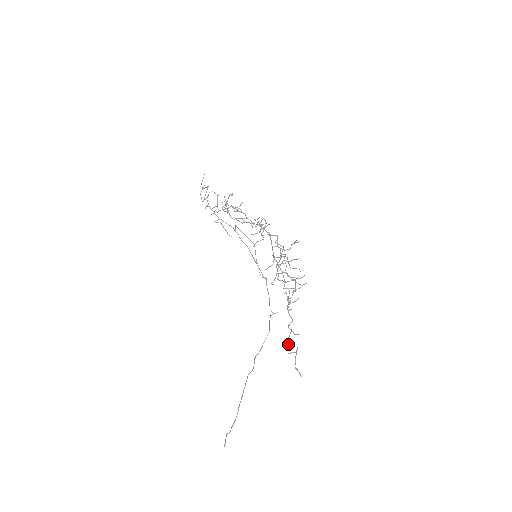
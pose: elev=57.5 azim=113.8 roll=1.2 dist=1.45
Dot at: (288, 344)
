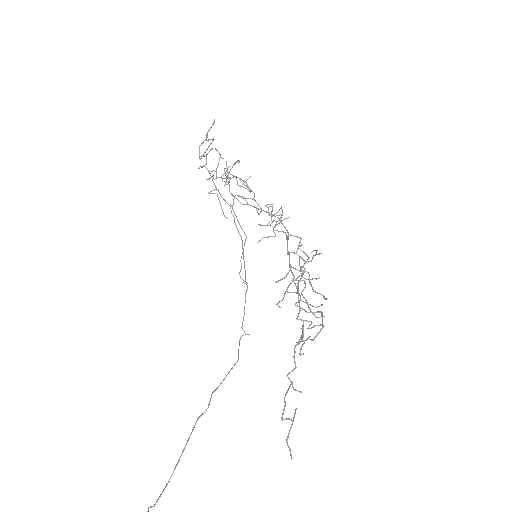
Dot at: (285, 405)
